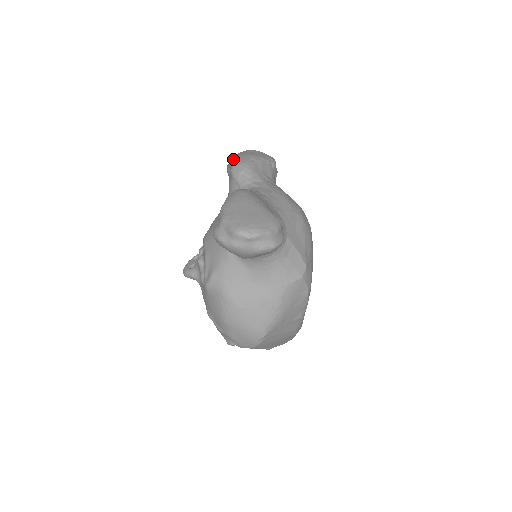
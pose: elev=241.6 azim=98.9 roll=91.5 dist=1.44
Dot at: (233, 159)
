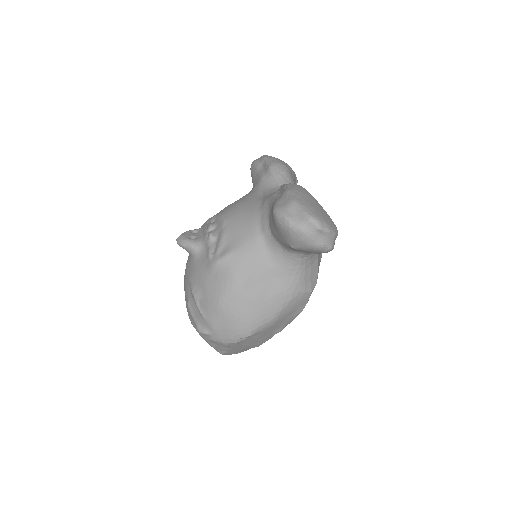
Dot at: (270, 157)
